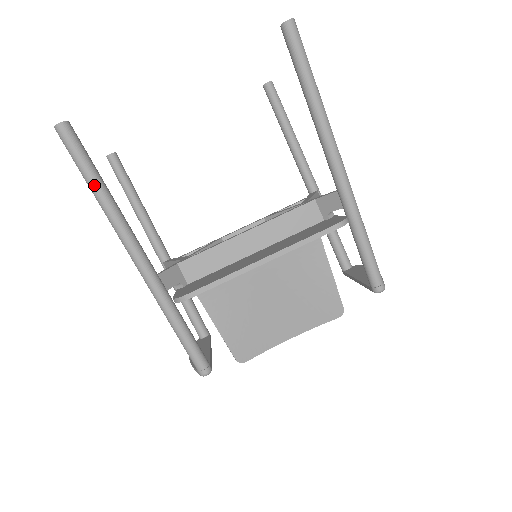
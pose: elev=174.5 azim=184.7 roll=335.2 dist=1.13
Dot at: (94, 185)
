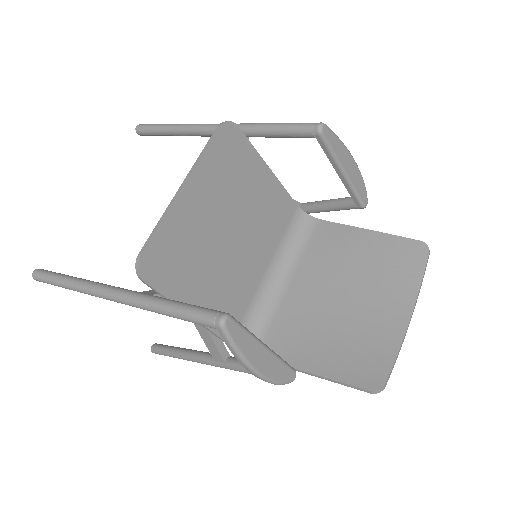
Dot at: (63, 280)
